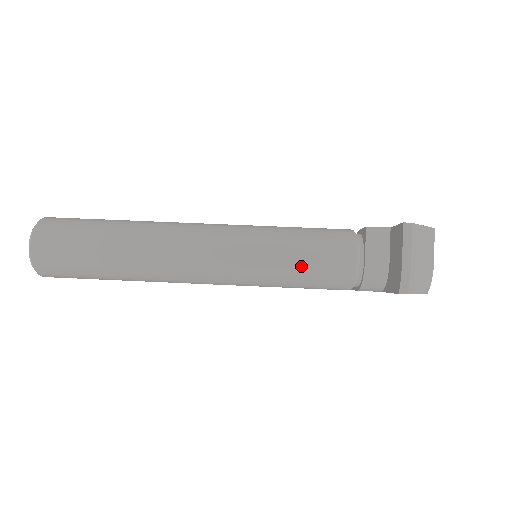
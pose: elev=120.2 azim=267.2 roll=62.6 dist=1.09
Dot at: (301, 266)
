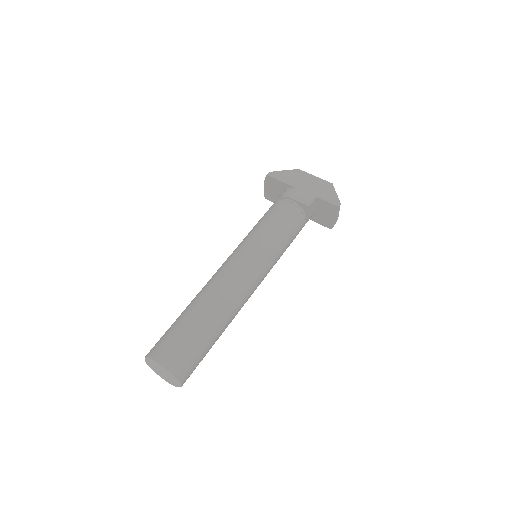
Dot at: occluded
